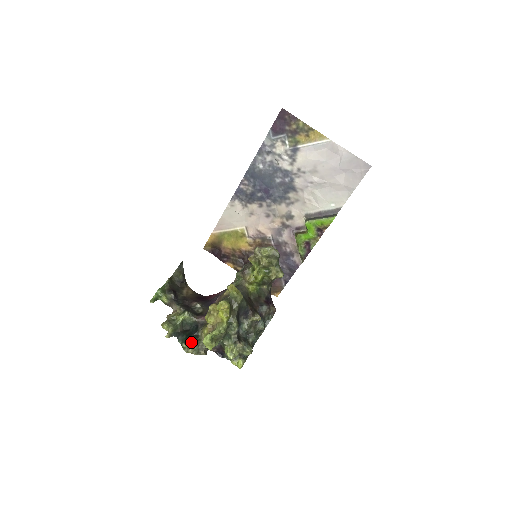
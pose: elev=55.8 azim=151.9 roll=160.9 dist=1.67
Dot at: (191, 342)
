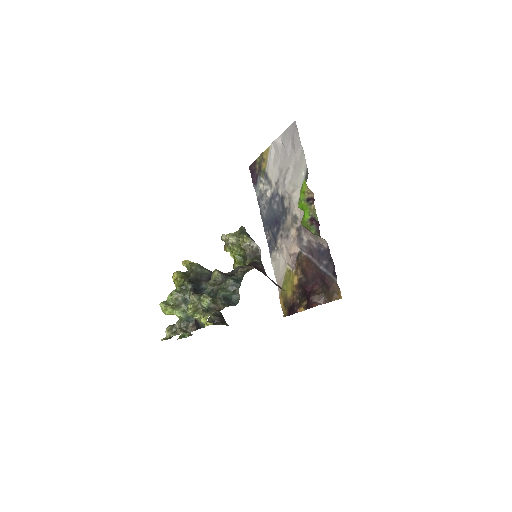
Dot at: (168, 327)
